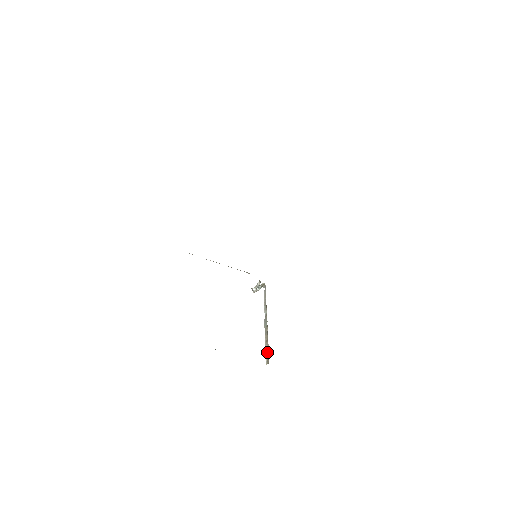
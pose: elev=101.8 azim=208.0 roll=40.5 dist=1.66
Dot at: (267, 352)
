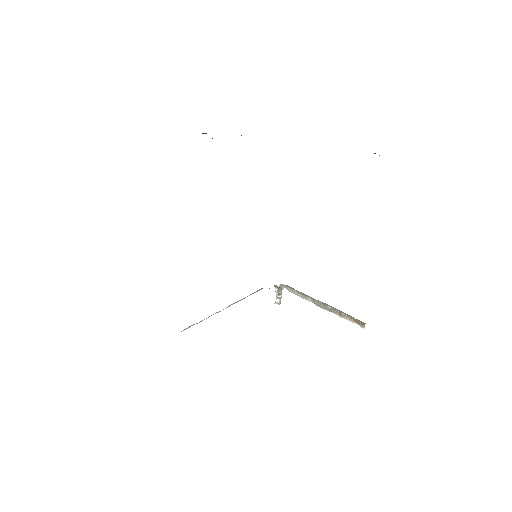
Dot at: (352, 320)
